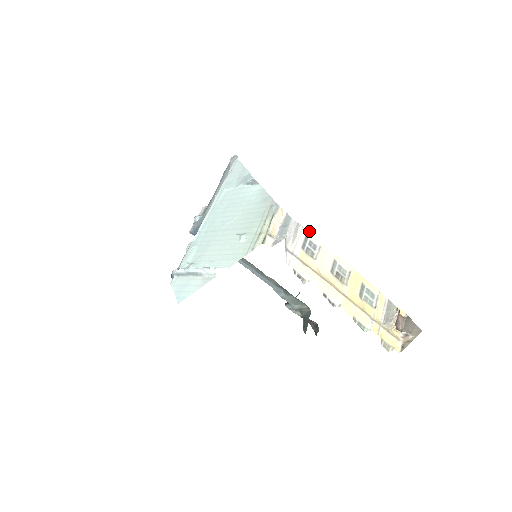
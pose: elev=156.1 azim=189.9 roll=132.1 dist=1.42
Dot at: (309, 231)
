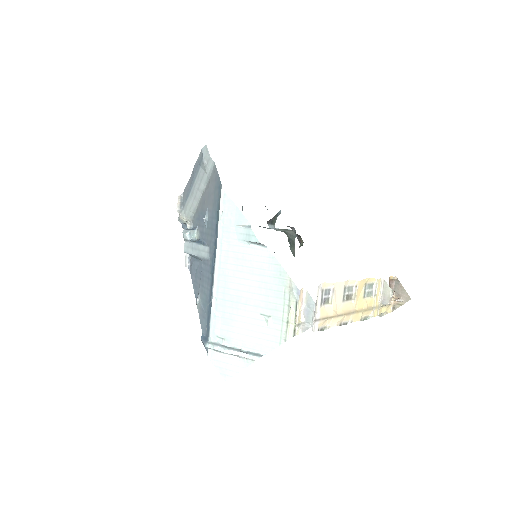
Dot at: (323, 283)
